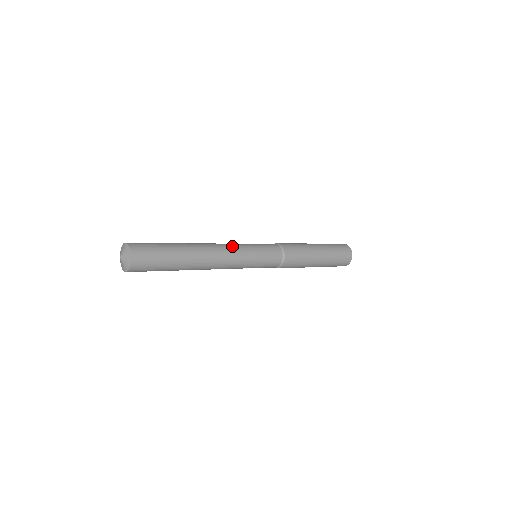
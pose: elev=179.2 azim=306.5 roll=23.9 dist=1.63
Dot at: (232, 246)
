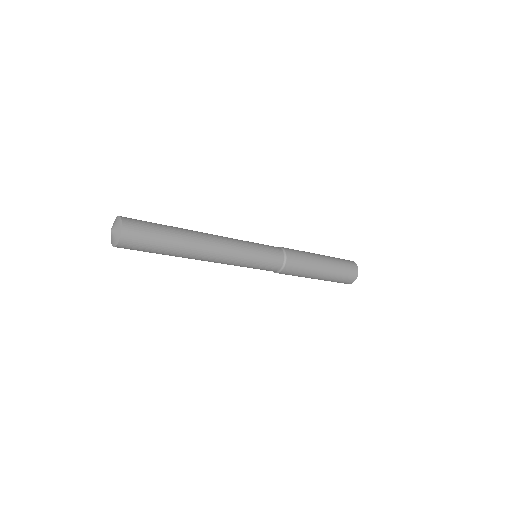
Dot at: occluded
